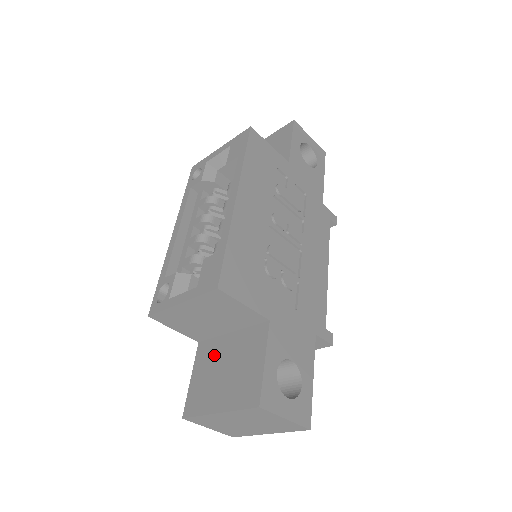
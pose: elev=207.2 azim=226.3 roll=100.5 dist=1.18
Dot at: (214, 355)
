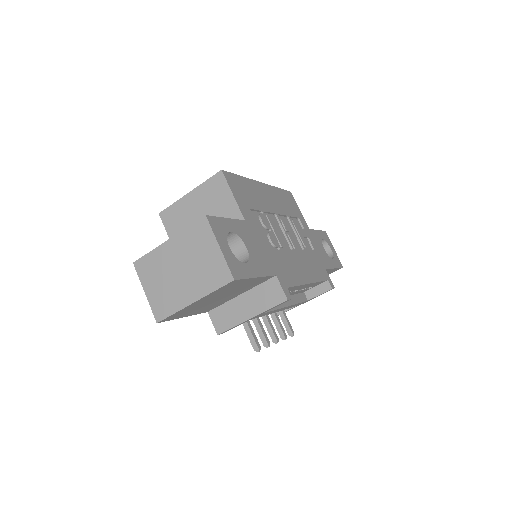
Dot at: occluded
